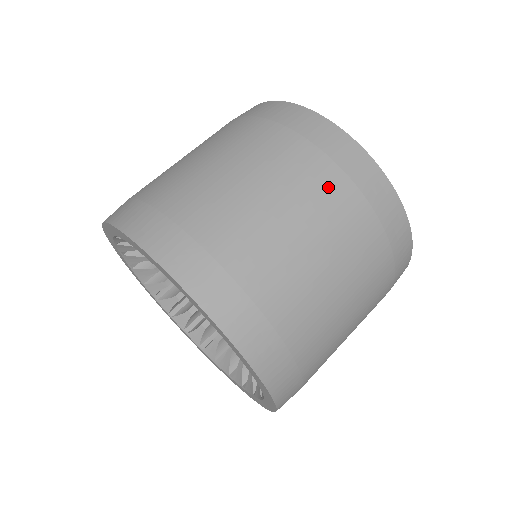
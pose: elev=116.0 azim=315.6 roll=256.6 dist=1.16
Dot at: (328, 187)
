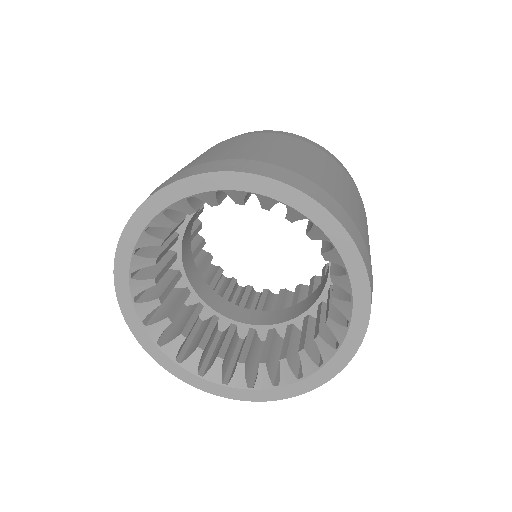
Dot at: (259, 136)
